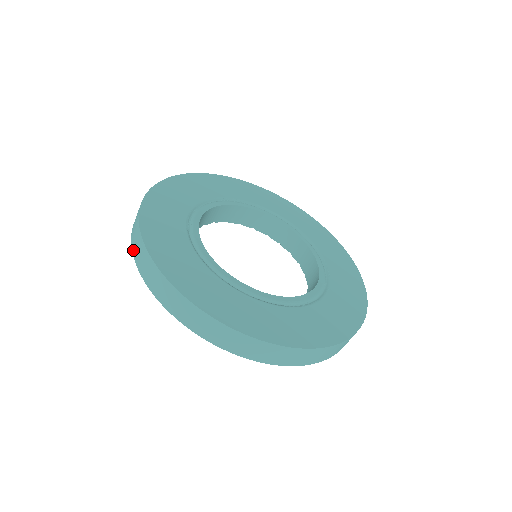
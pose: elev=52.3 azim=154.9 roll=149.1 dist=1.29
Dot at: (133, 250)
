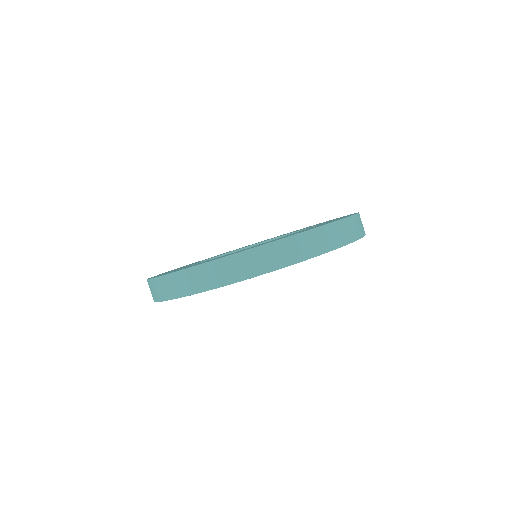
Dot at: (224, 283)
